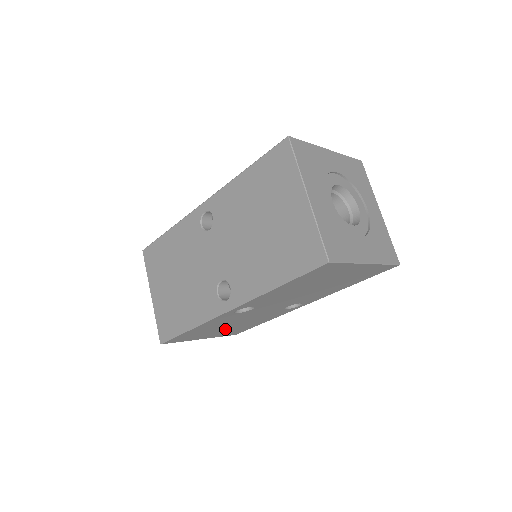
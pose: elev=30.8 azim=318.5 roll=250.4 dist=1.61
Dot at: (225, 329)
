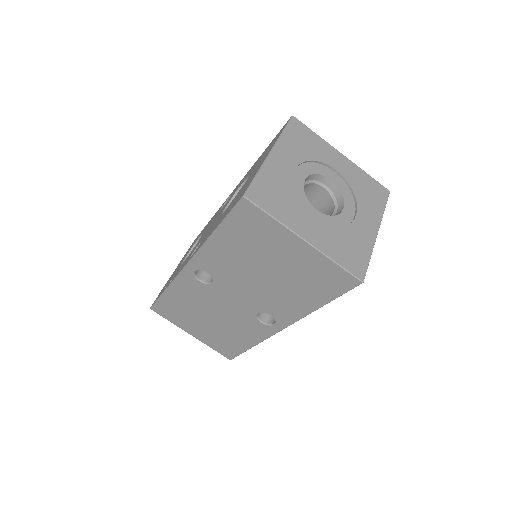
Dot at: occluded
